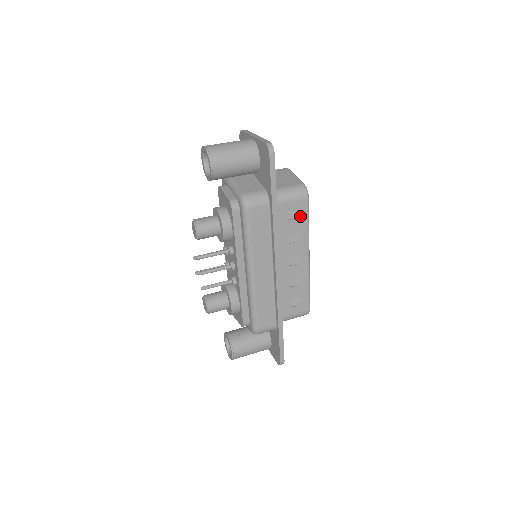
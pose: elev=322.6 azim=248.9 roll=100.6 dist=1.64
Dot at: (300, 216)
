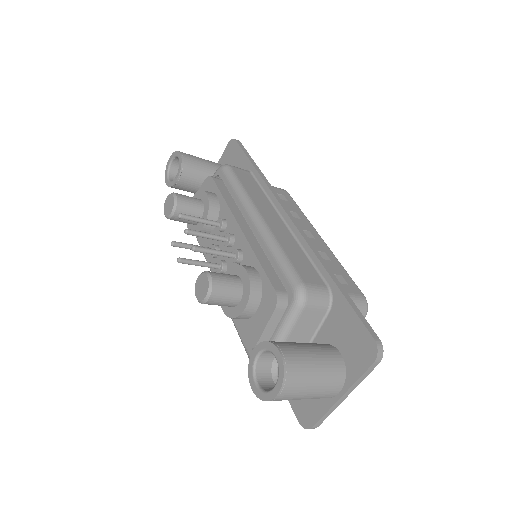
Dot at: (288, 201)
